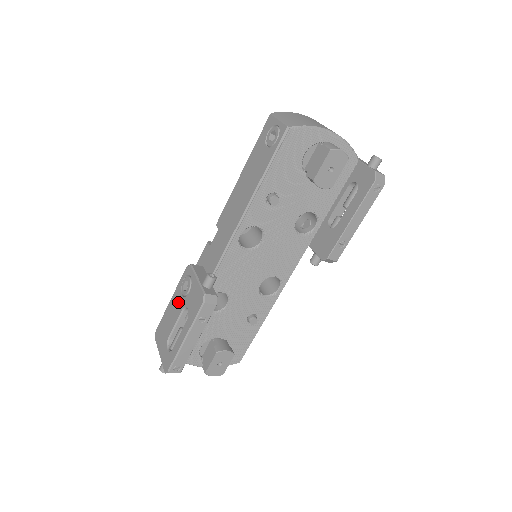
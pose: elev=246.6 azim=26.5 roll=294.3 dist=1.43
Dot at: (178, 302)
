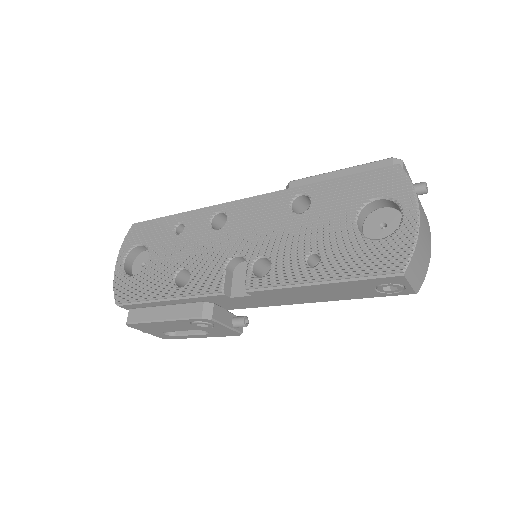
Dot at: (185, 327)
